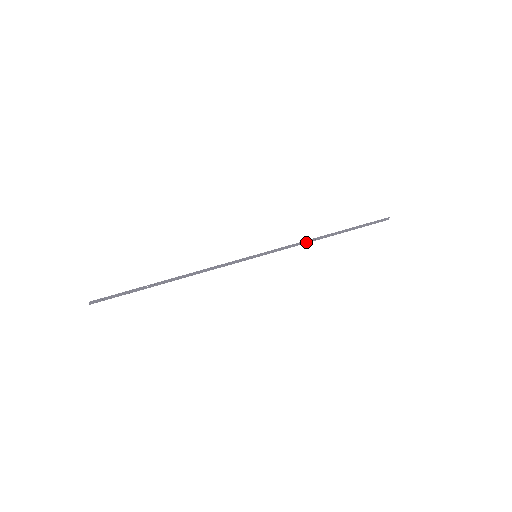
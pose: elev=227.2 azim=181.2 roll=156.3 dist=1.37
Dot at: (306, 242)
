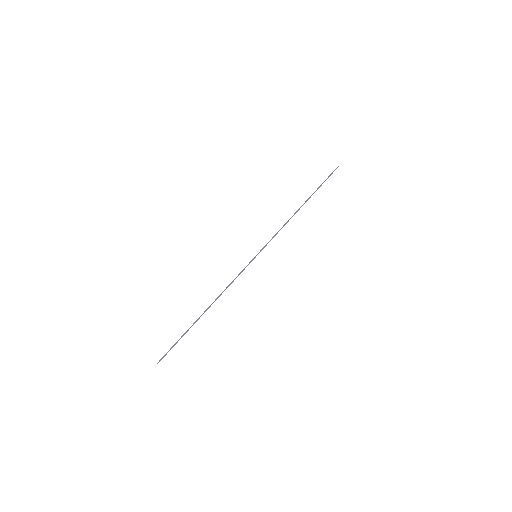
Dot at: (286, 222)
